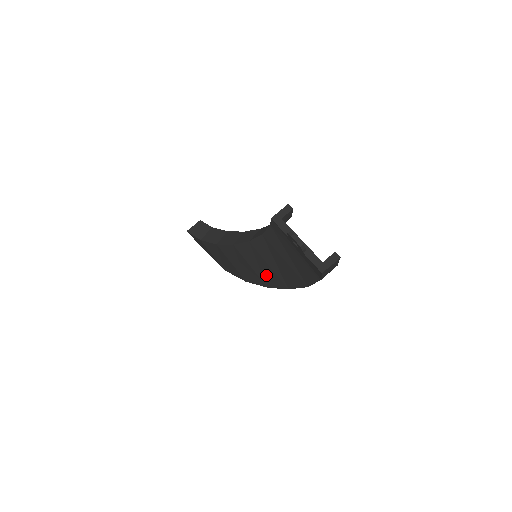
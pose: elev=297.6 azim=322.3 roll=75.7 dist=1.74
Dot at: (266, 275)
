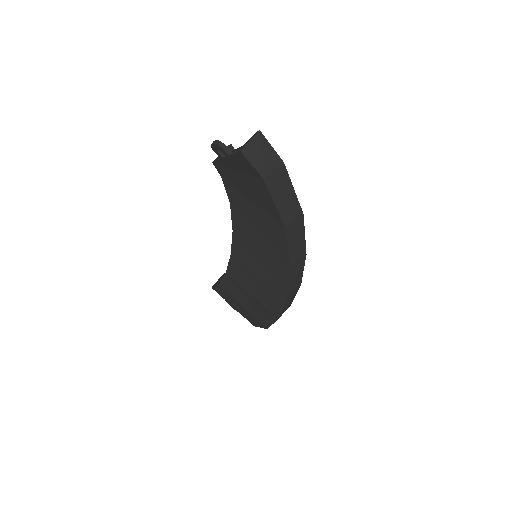
Dot at: (271, 272)
